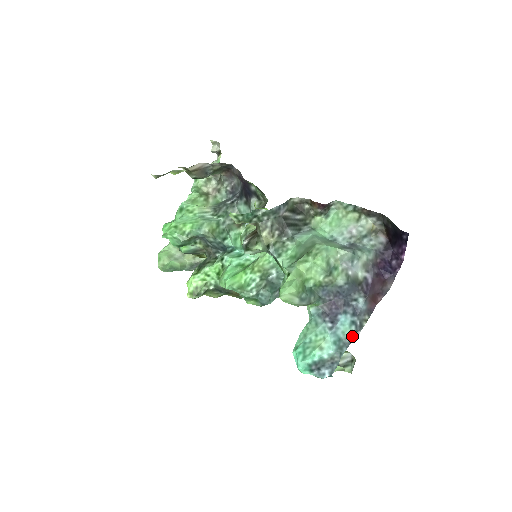
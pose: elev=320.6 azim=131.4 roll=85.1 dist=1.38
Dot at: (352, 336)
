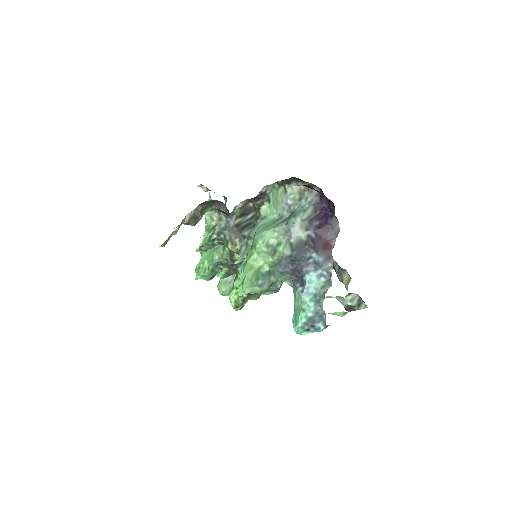
Dot at: (325, 287)
